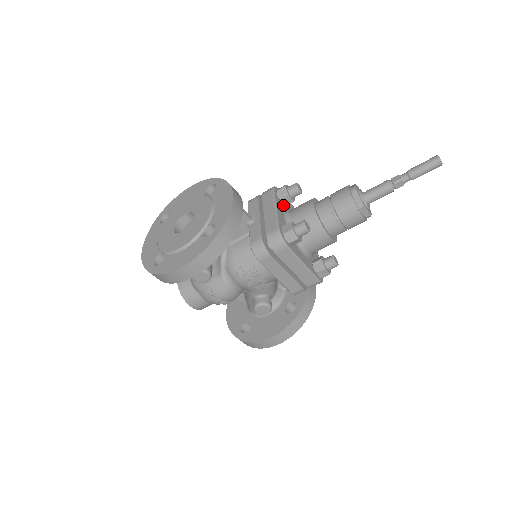
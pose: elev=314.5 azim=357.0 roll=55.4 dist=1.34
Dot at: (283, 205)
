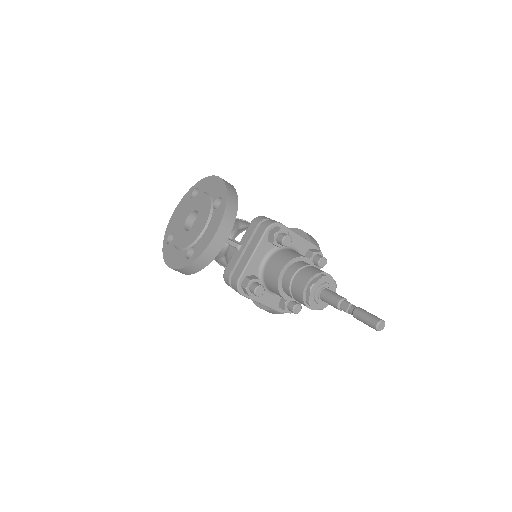
Dot at: (272, 244)
